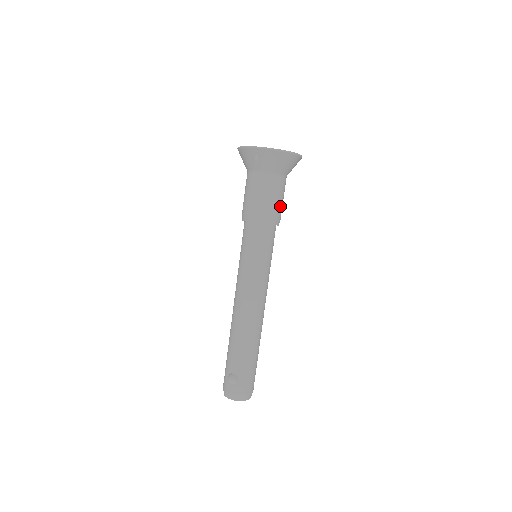
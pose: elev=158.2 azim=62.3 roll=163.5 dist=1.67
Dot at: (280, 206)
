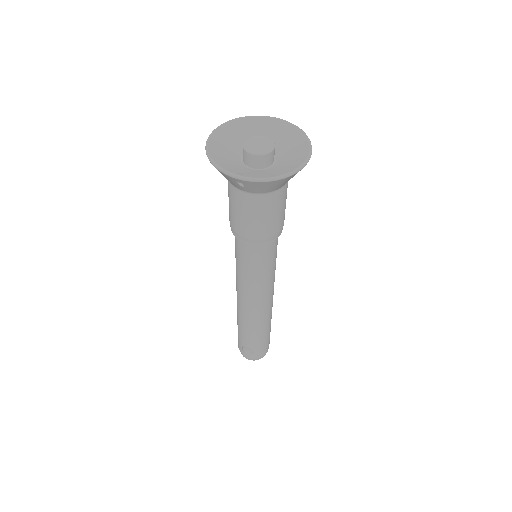
Dot at: (283, 215)
